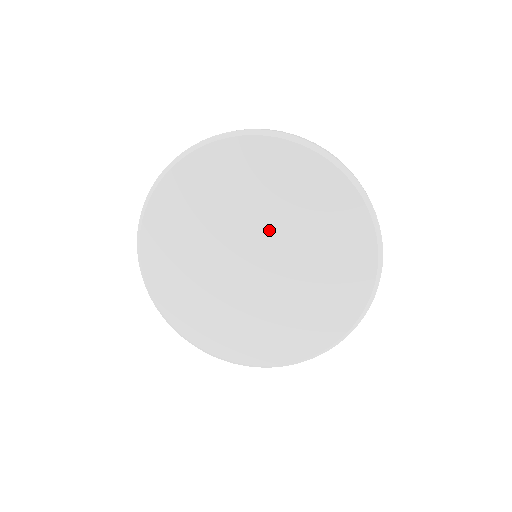
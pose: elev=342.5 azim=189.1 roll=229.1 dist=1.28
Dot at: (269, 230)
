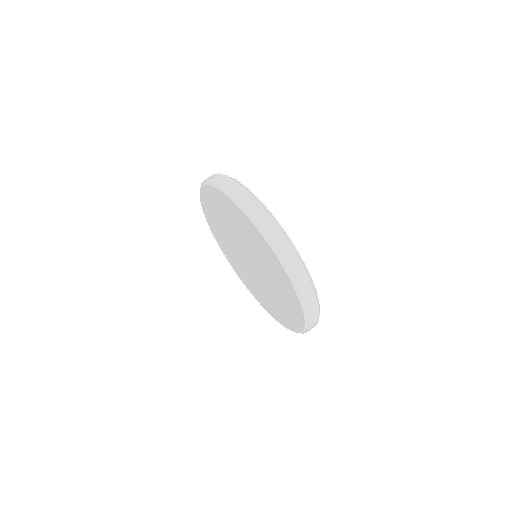
Dot at: (263, 276)
